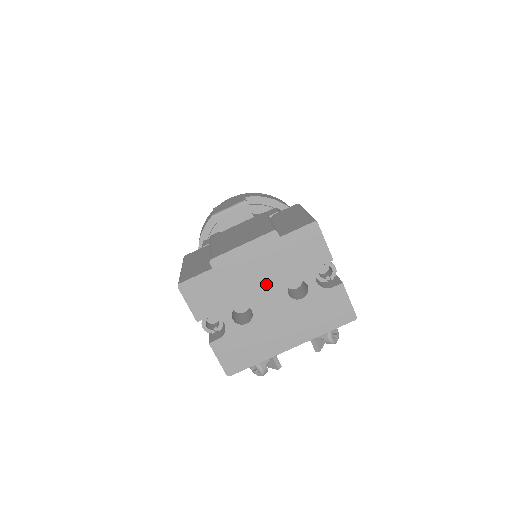
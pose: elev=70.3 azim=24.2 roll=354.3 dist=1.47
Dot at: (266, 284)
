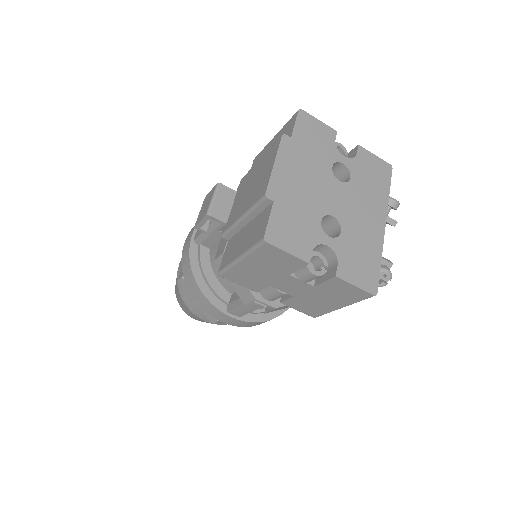
Dot at: (319, 185)
